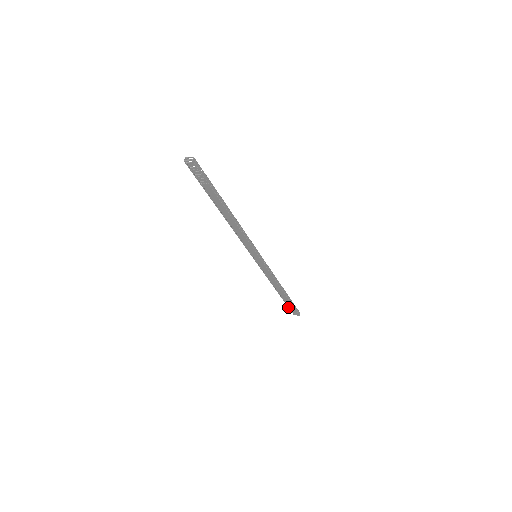
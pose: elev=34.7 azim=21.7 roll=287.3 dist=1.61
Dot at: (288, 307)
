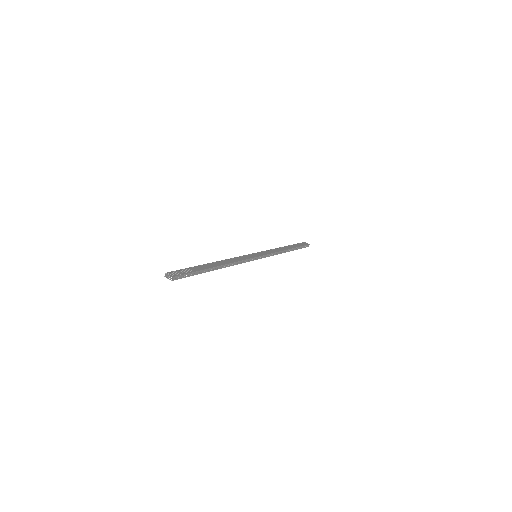
Dot at: occluded
